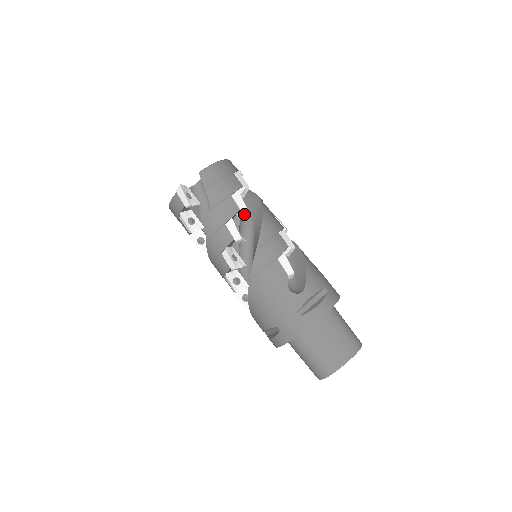
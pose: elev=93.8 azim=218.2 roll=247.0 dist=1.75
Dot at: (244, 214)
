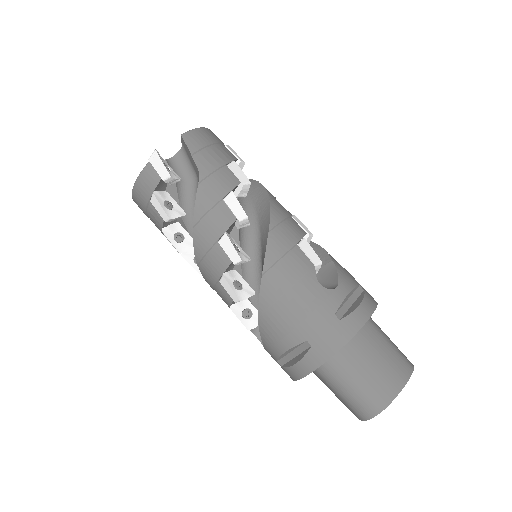
Dot at: (244, 191)
